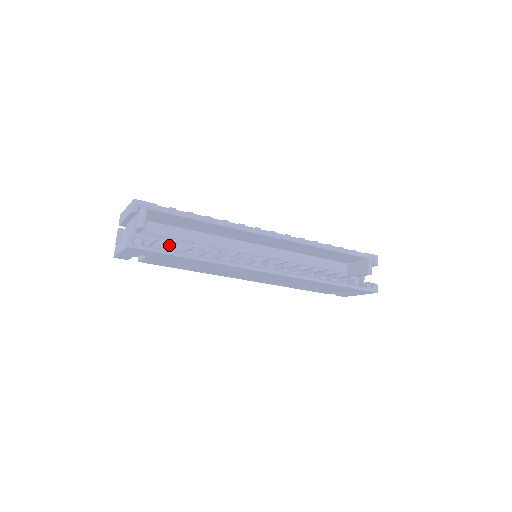
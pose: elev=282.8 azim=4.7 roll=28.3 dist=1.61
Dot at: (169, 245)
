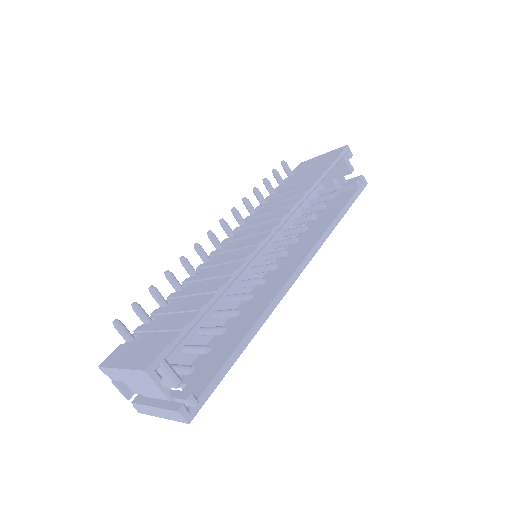
Dot at: occluded
